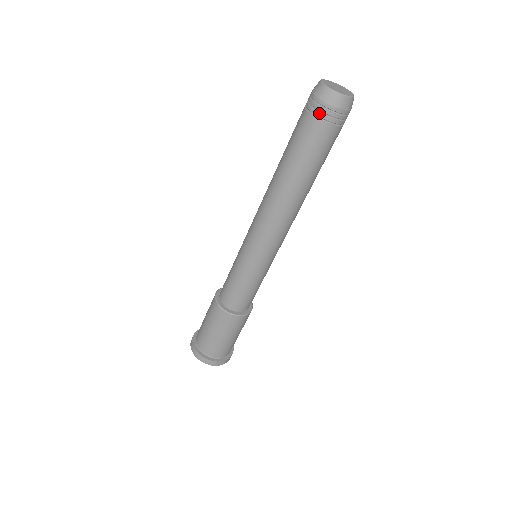
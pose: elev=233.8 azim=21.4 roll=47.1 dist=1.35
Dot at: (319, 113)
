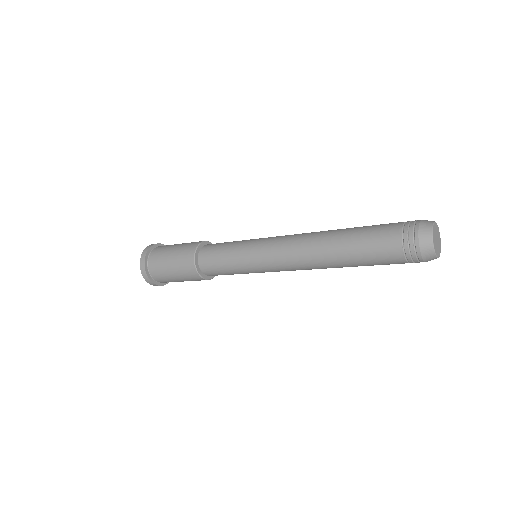
Dot at: (409, 253)
